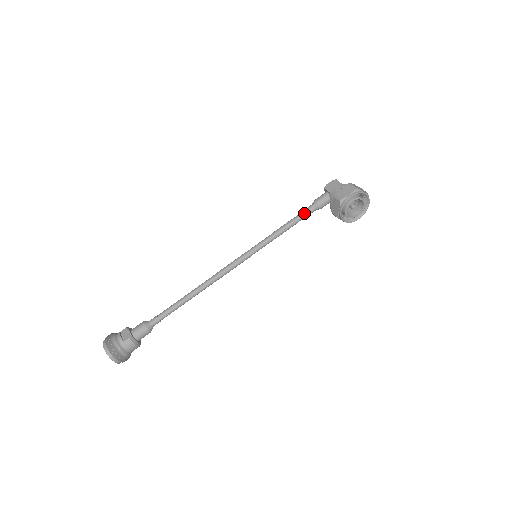
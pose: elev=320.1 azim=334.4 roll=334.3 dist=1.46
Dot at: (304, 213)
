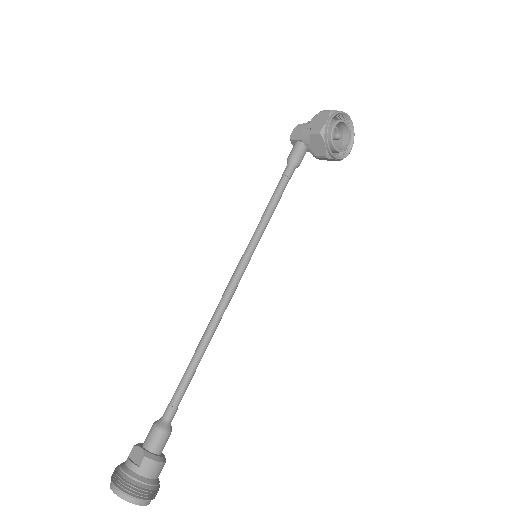
Dot at: (284, 178)
